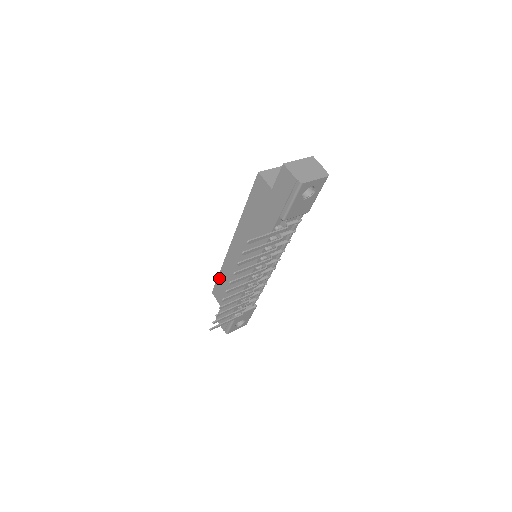
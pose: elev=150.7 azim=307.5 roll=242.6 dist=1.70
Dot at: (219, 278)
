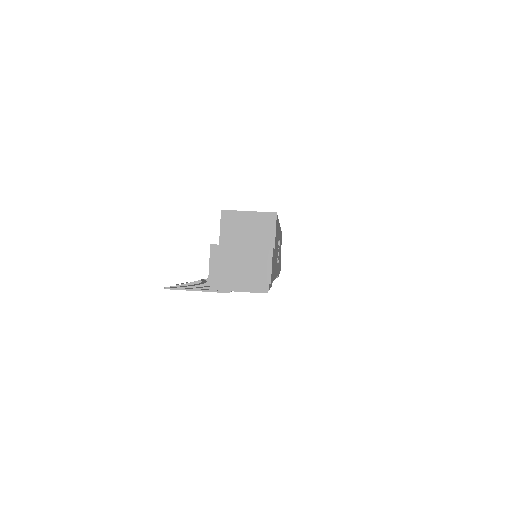
Dot at: occluded
